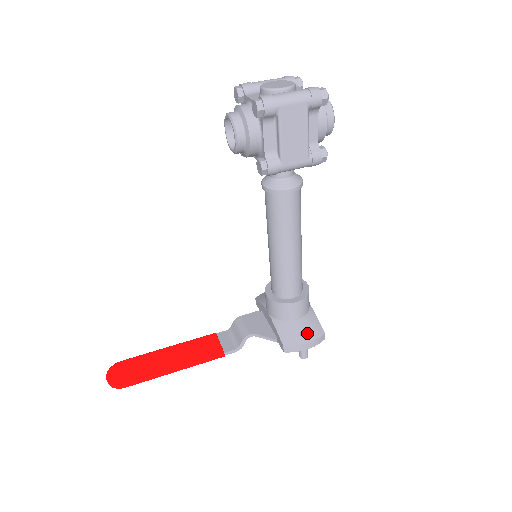
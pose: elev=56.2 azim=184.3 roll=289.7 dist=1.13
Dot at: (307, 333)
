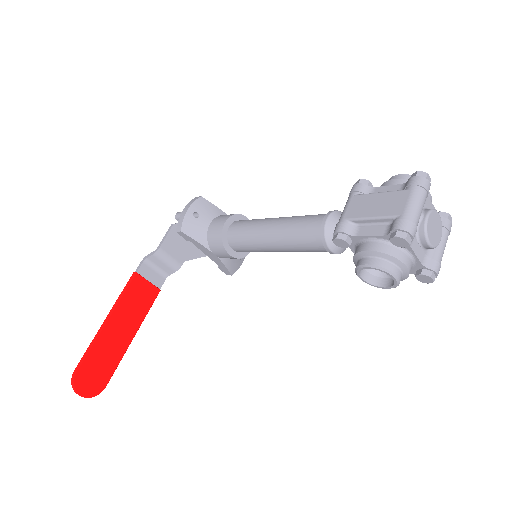
Dot at: occluded
